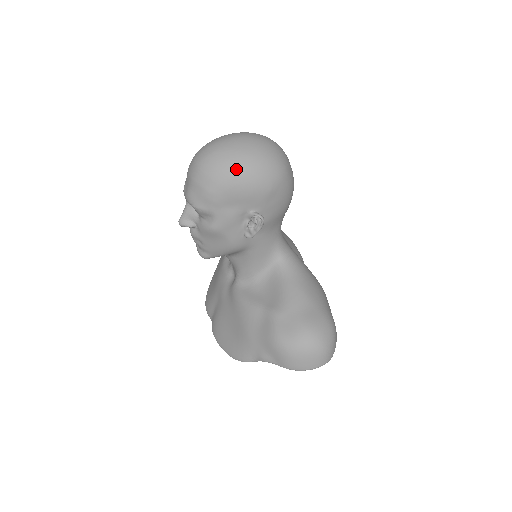
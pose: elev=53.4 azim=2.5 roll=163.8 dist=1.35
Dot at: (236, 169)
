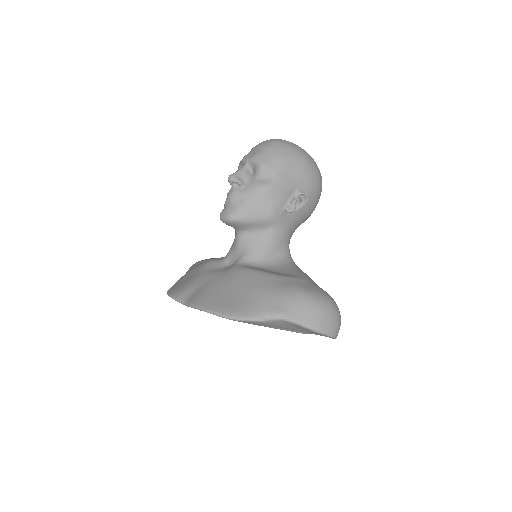
Dot at: (305, 155)
